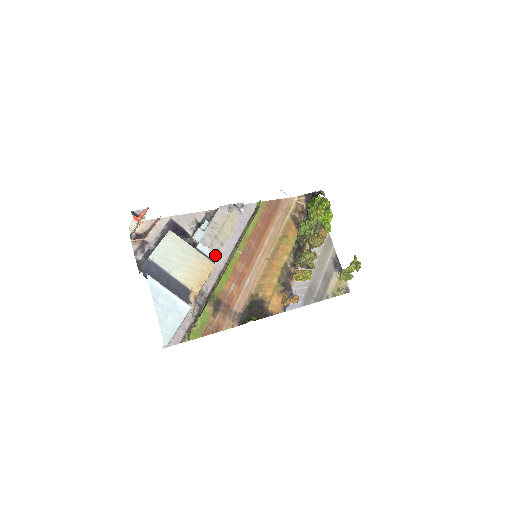
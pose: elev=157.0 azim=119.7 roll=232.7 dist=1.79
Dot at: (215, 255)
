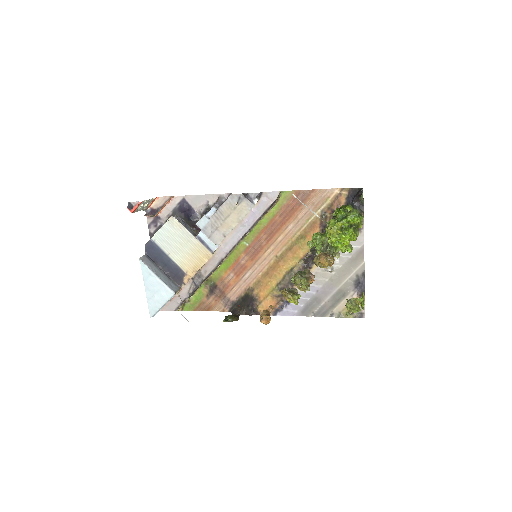
Dot at: (215, 245)
